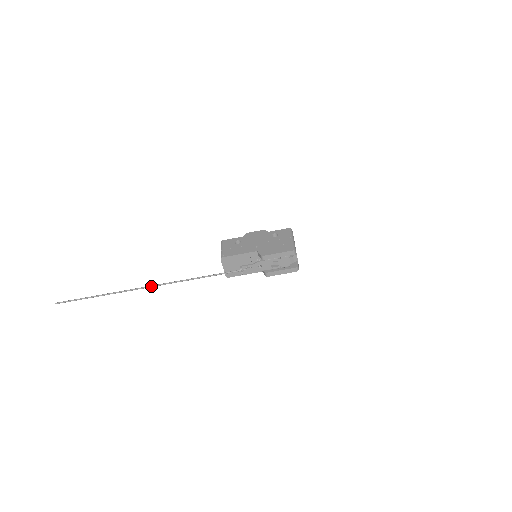
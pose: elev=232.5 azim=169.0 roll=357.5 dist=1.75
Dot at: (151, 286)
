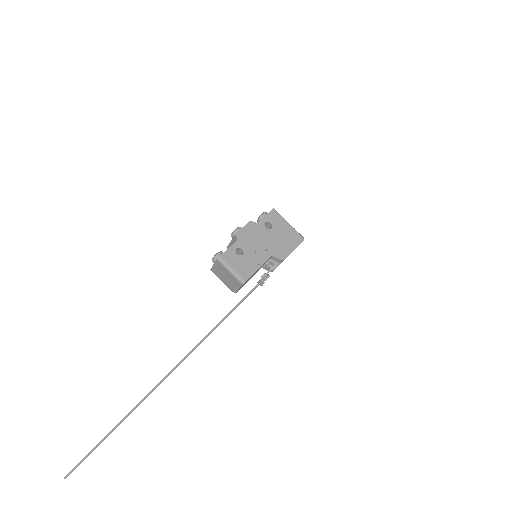
Dot at: (182, 361)
